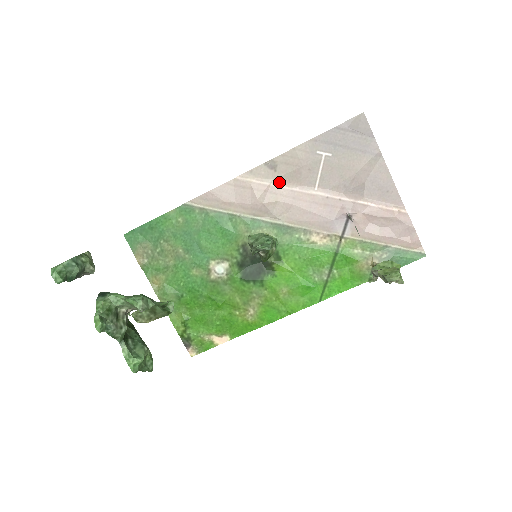
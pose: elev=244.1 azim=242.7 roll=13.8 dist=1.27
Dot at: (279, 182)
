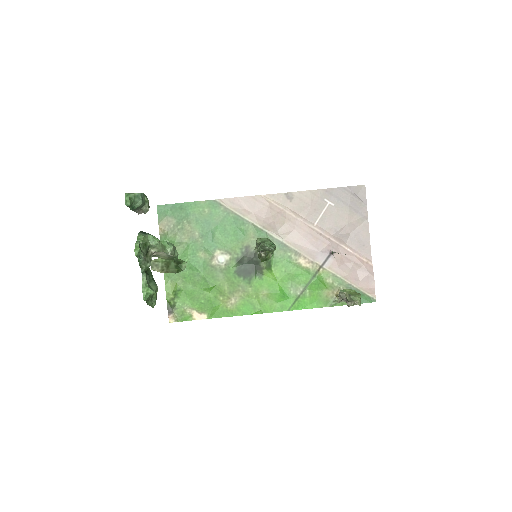
Dot at: (290, 210)
